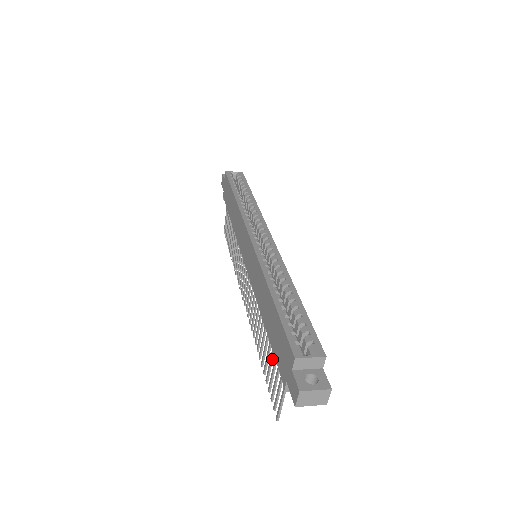
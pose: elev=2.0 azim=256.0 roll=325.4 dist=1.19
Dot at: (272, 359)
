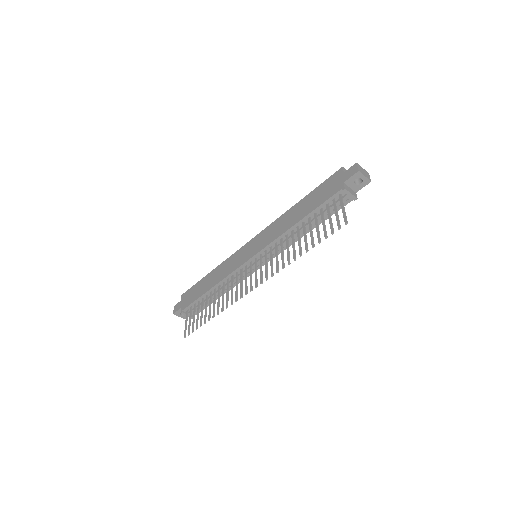
Dot at: occluded
